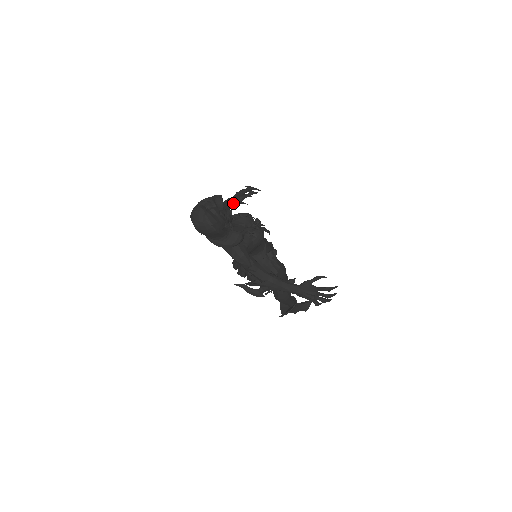
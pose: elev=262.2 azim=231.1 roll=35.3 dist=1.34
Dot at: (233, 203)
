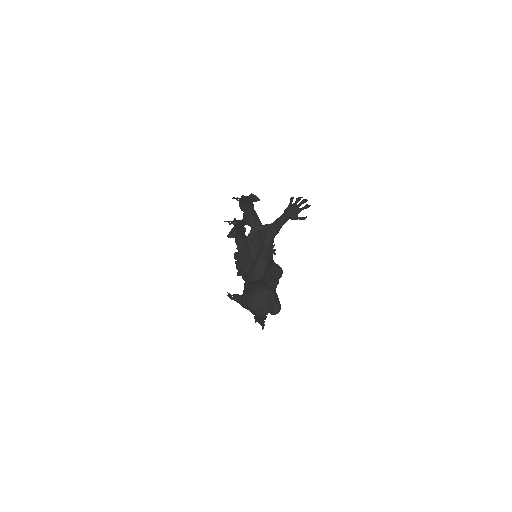
Dot at: (286, 220)
